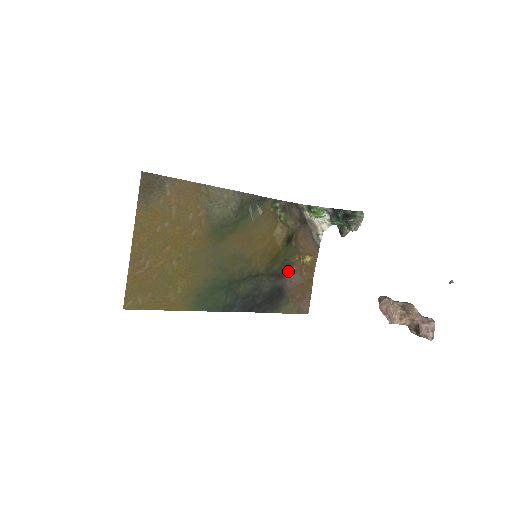
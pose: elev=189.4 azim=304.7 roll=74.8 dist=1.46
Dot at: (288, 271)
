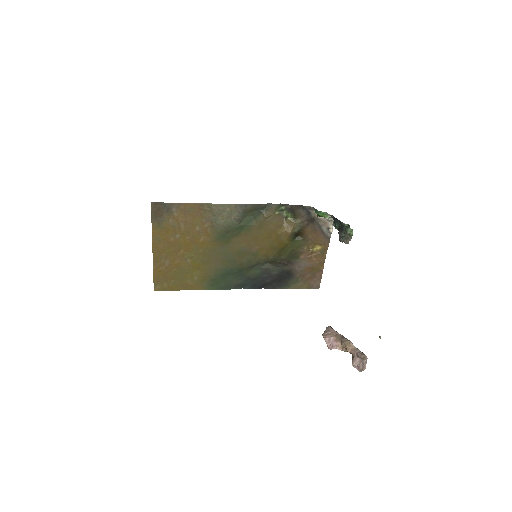
Dot at: (296, 259)
